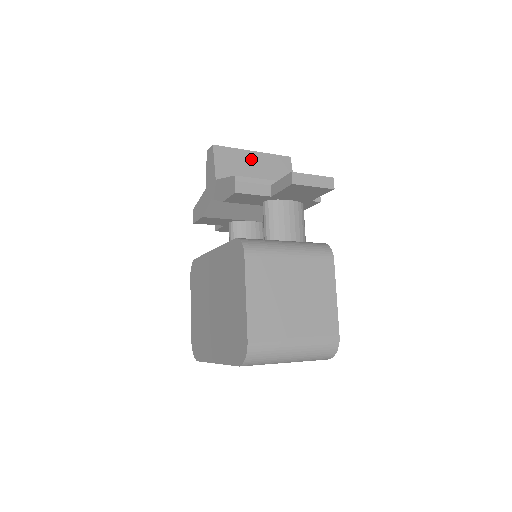
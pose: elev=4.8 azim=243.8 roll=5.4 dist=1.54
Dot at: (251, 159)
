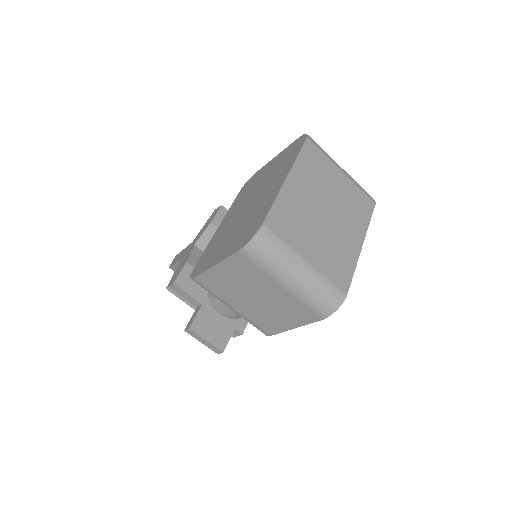
Dot at: occluded
